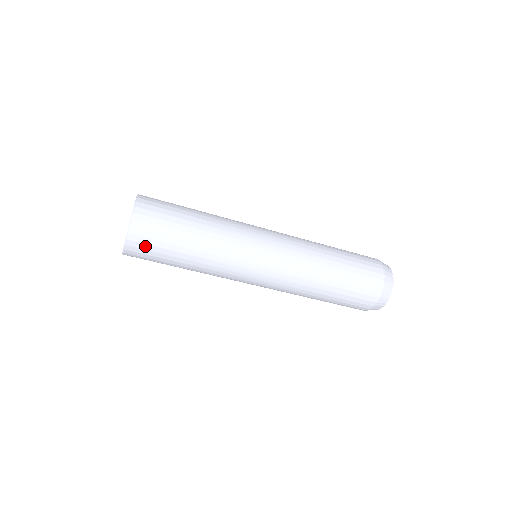
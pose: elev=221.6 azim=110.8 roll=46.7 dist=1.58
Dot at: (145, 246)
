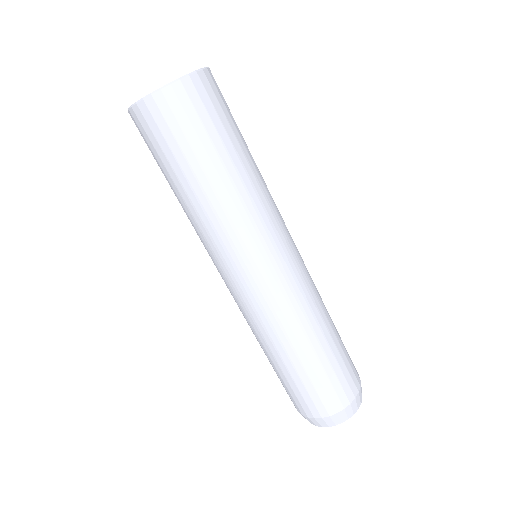
Dot at: (163, 124)
